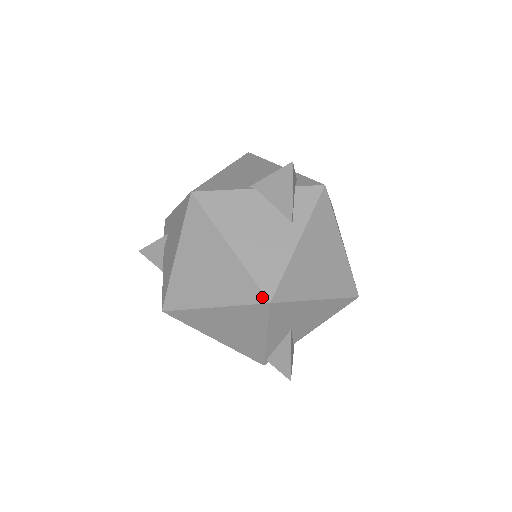
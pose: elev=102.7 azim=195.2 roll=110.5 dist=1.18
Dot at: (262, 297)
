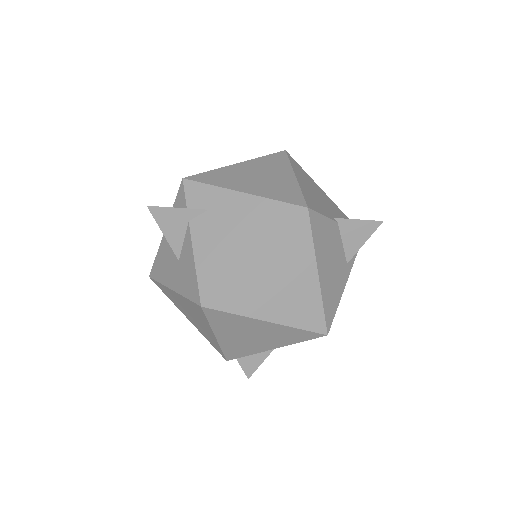
Dot at: (324, 328)
